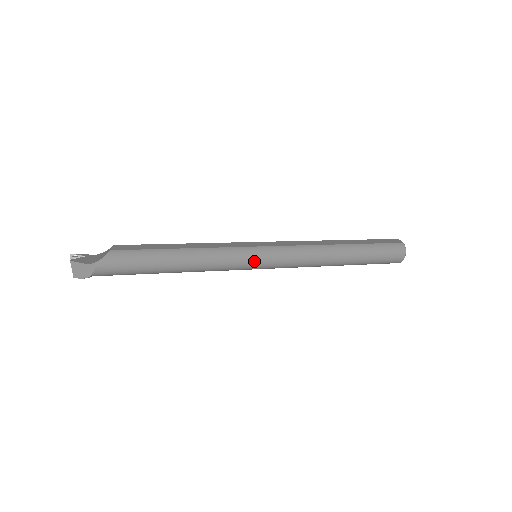
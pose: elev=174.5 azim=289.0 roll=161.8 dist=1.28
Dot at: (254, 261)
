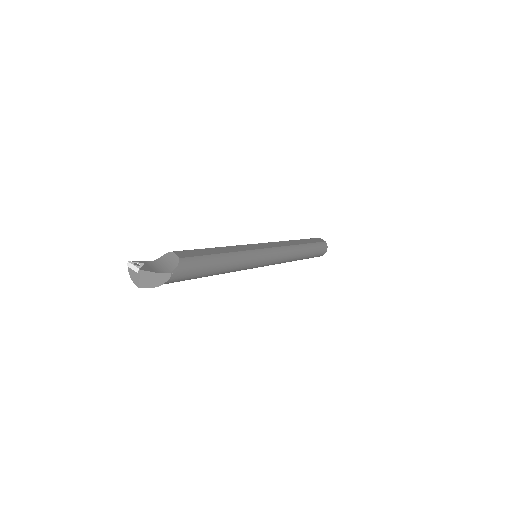
Dot at: (262, 261)
